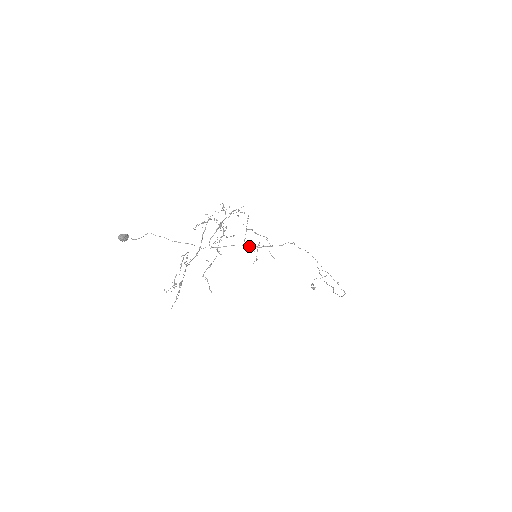
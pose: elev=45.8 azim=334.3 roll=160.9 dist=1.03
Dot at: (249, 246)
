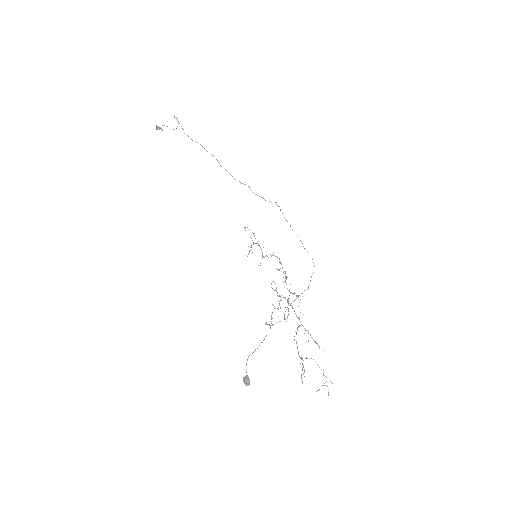
Dot at: occluded
